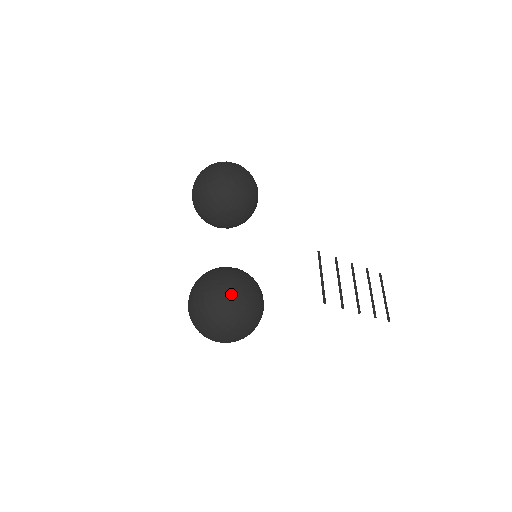
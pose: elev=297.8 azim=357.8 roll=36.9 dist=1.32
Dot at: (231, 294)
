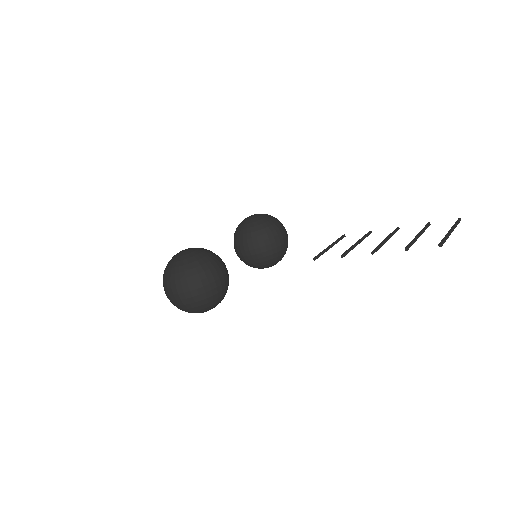
Dot at: occluded
